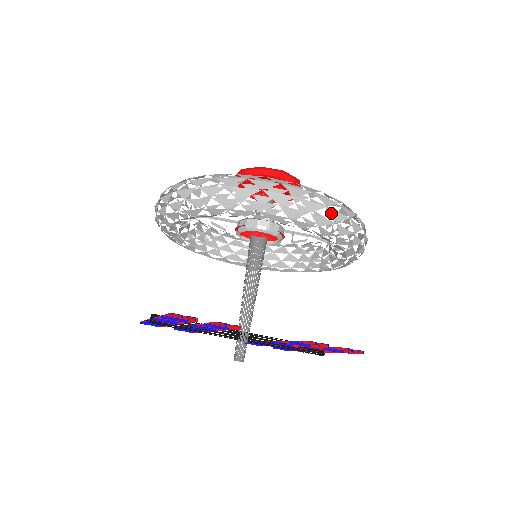
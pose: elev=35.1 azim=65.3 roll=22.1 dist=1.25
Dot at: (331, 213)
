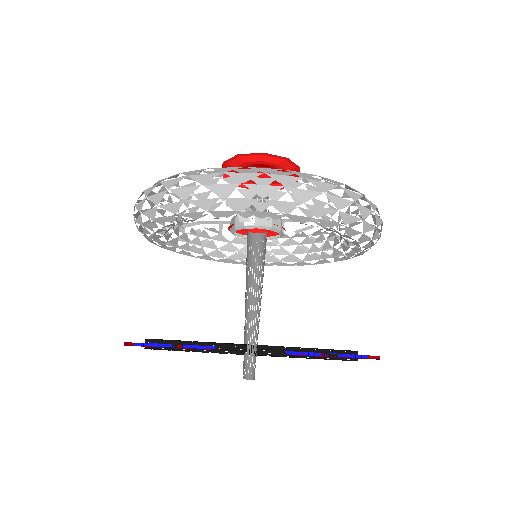
Dot at: (293, 193)
